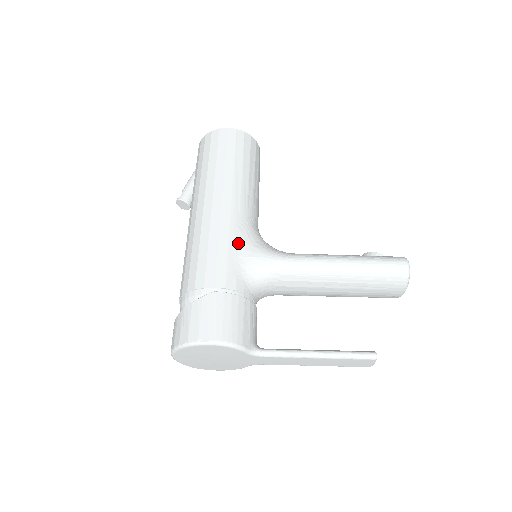
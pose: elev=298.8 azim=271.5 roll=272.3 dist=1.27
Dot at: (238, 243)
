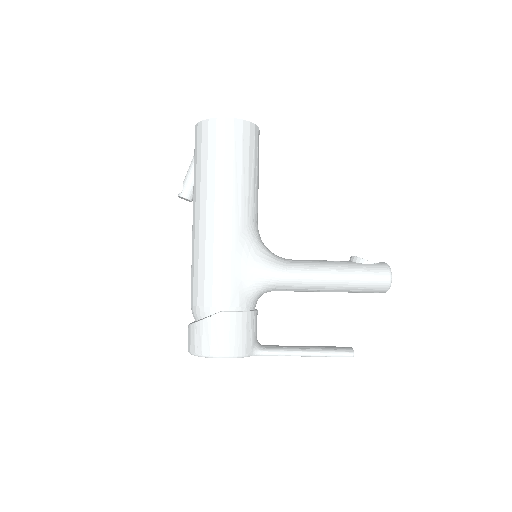
Dot at: (240, 259)
